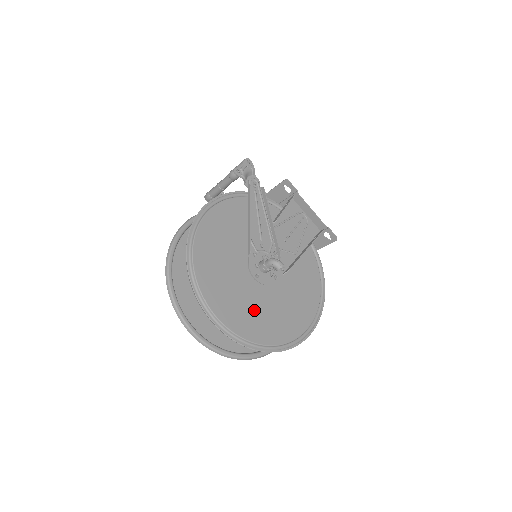
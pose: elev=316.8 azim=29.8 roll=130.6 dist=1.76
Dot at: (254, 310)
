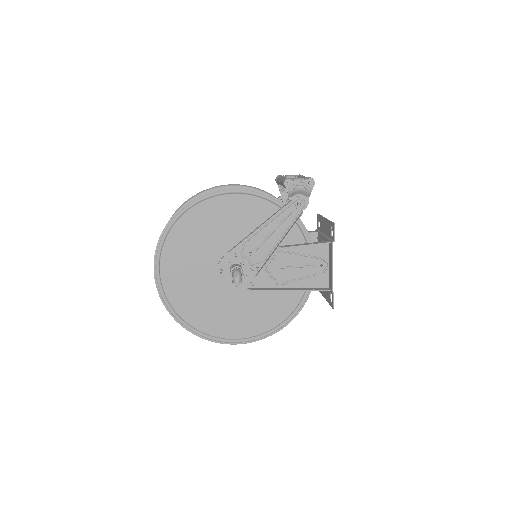
Dot at: (196, 289)
